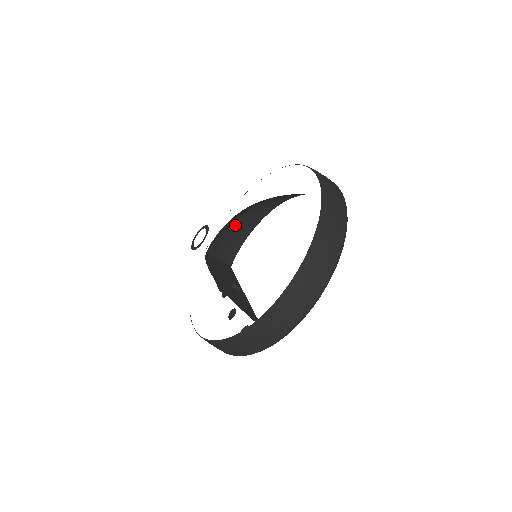
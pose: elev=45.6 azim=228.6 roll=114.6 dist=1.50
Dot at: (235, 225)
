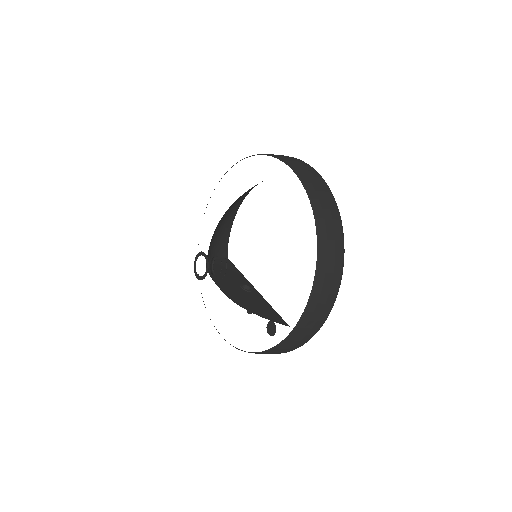
Dot at: (220, 223)
